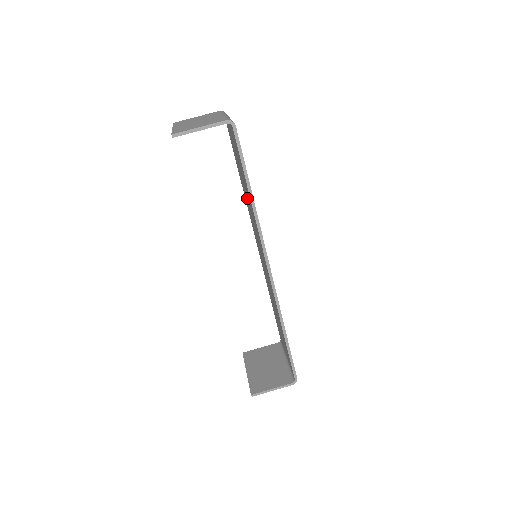
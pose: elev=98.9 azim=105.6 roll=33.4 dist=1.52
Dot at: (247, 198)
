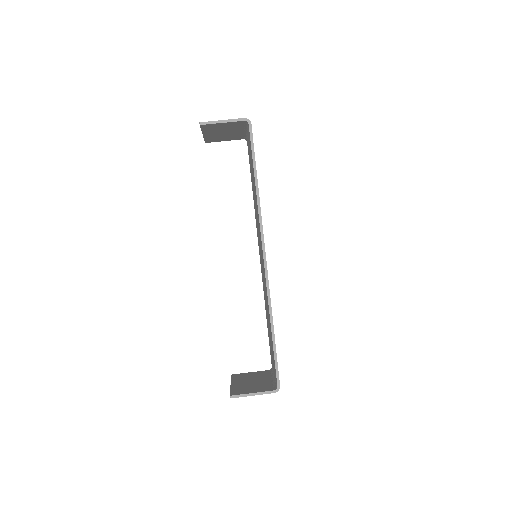
Dot at: occluded
